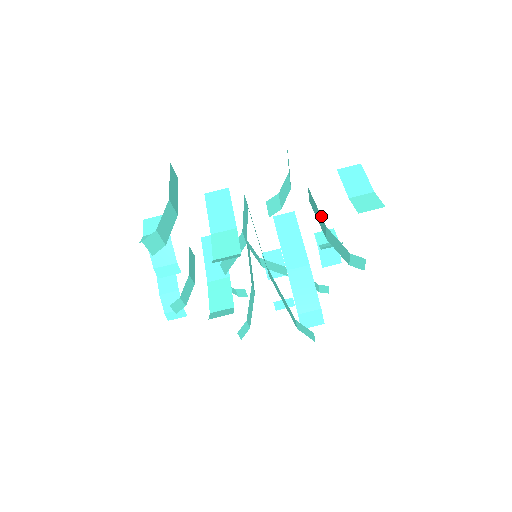
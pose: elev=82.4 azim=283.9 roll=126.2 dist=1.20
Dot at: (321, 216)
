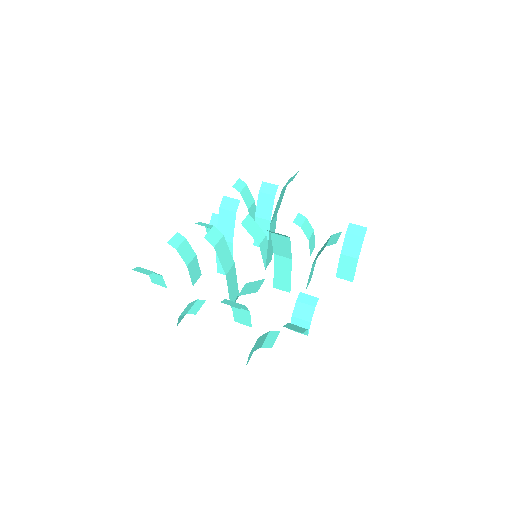
Dot at: occluded
